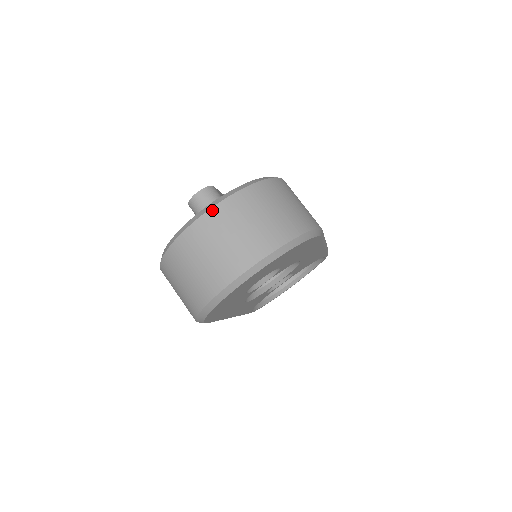
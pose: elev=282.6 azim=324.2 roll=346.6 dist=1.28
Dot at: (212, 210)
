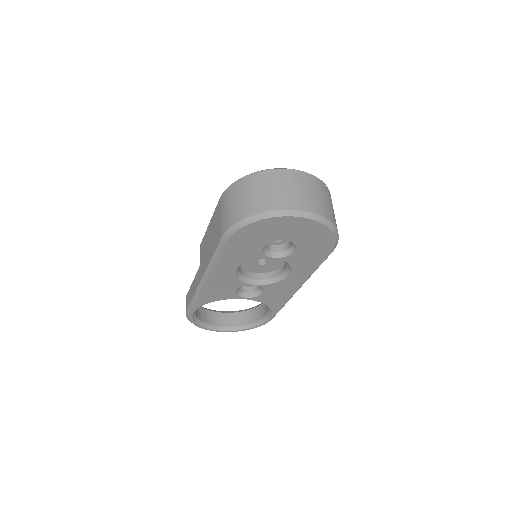
Dot at: (304, 173)
